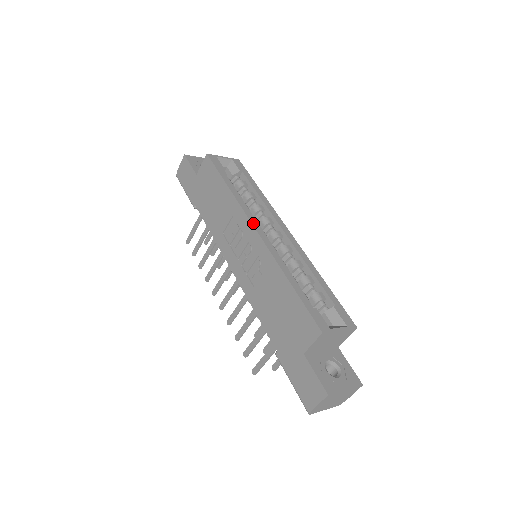
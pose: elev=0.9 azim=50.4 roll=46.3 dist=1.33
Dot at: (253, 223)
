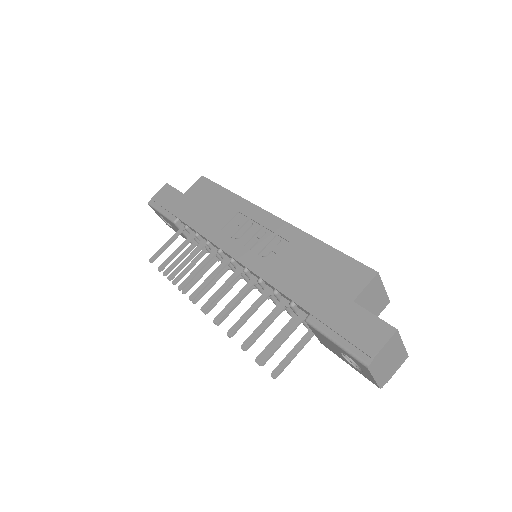
Dot at: (268, 212)
